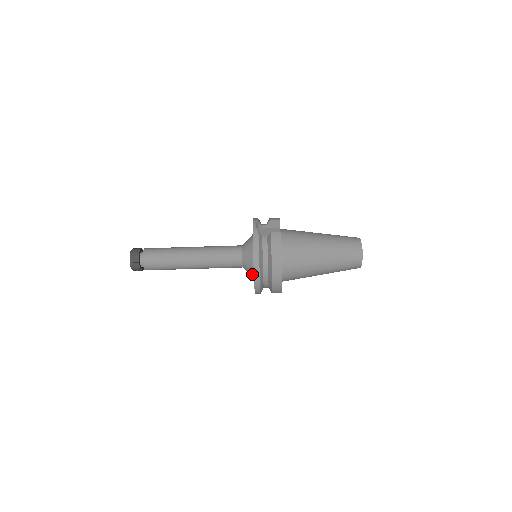
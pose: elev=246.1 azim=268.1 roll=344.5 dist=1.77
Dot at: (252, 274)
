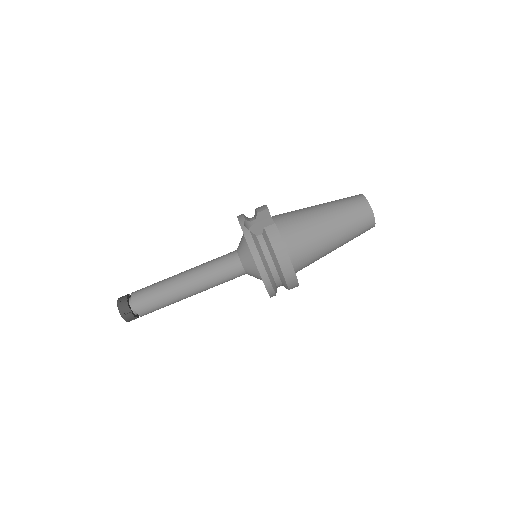
Dot at: (259, 278)
